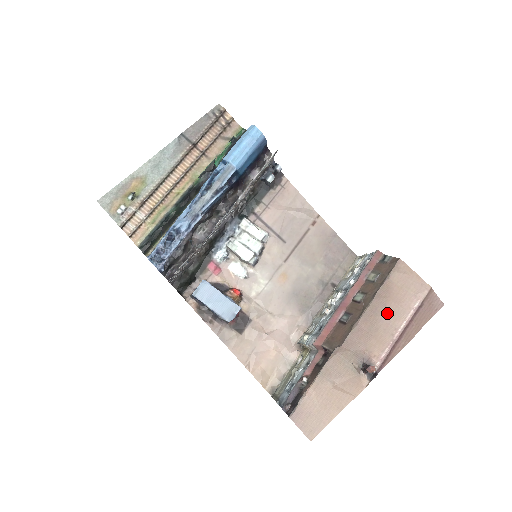
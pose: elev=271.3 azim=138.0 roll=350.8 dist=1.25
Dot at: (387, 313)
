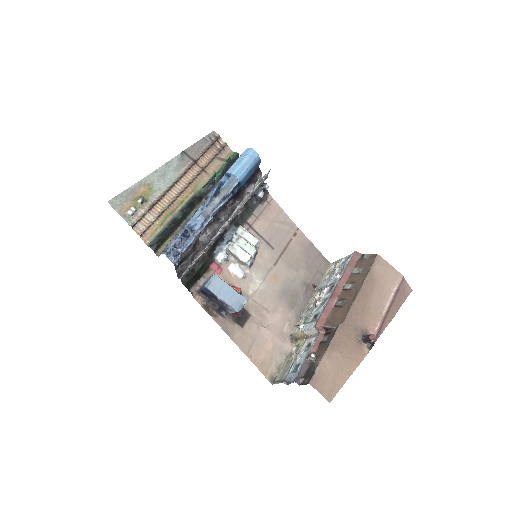
Dot at: (375, 295)
